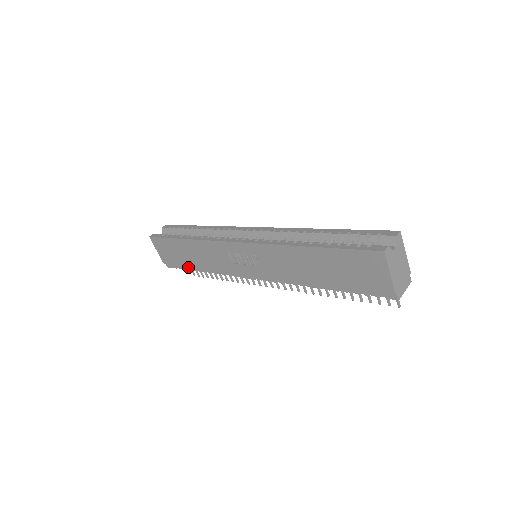
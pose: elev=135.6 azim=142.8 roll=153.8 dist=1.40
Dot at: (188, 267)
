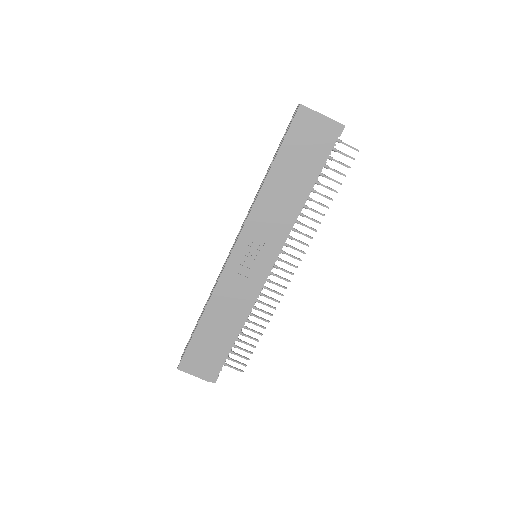
Dot at: (227, 349)
